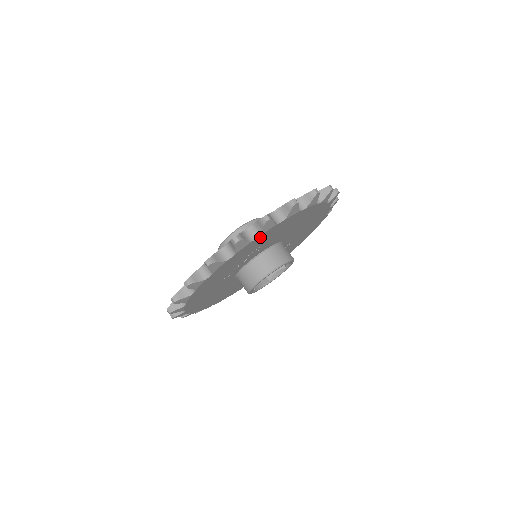
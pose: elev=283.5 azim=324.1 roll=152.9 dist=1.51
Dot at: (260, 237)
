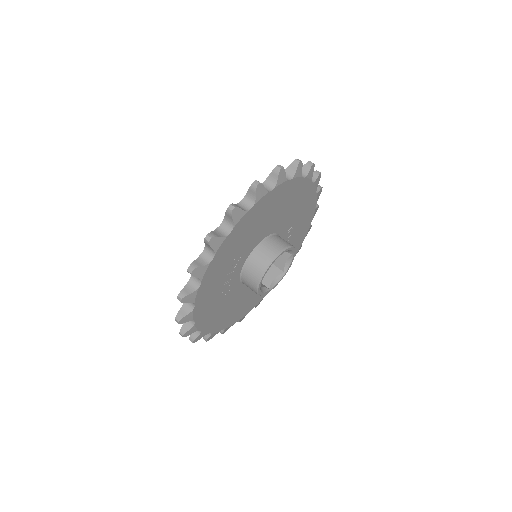
Dot at: (219, 254)
